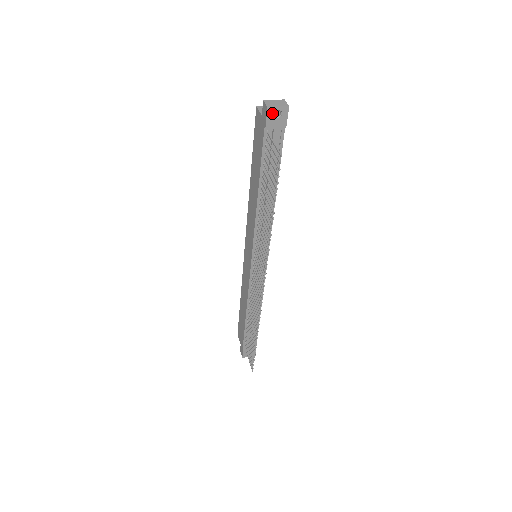
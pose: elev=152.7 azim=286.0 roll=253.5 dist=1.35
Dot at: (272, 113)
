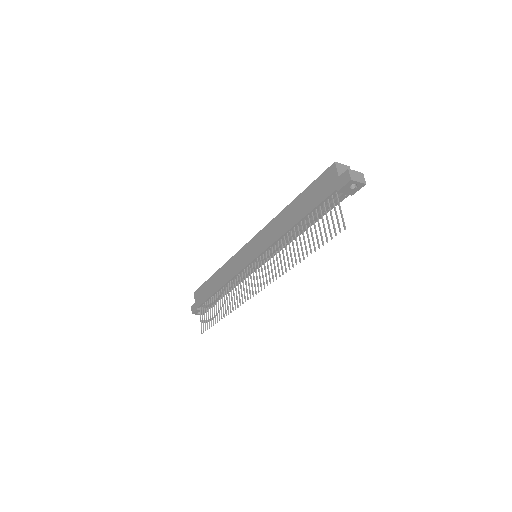
Dot at: (351, 184)
